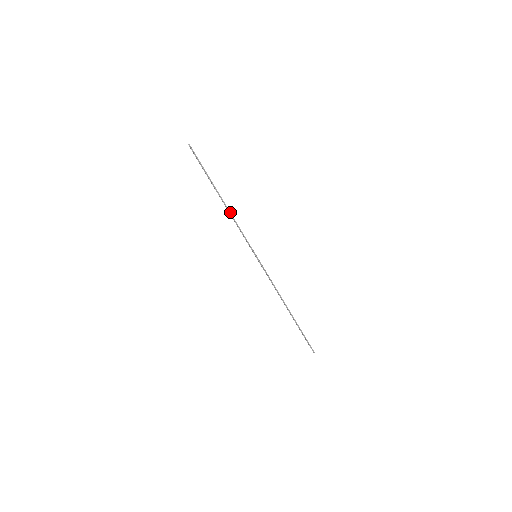
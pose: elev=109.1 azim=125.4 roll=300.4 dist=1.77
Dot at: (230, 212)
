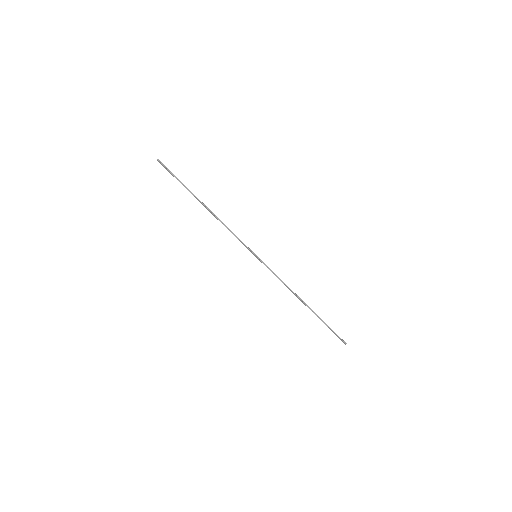
Dot at: (217, 217)
